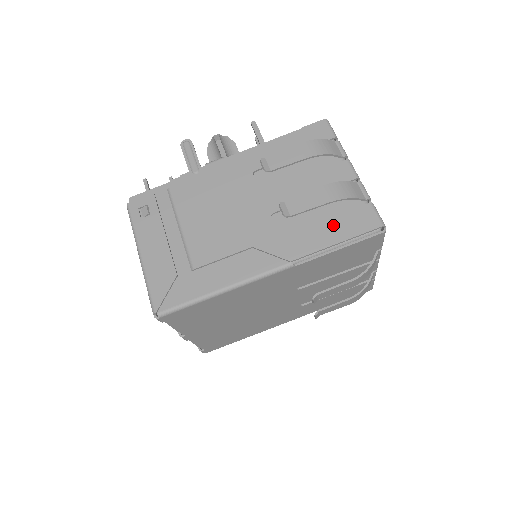
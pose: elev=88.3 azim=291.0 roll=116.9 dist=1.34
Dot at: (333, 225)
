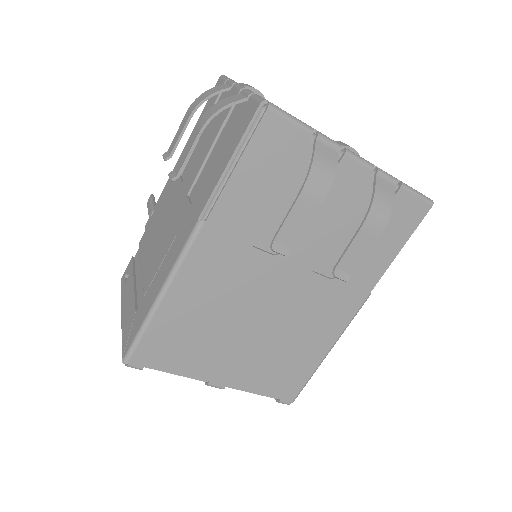
Dot at: (225, 151)
